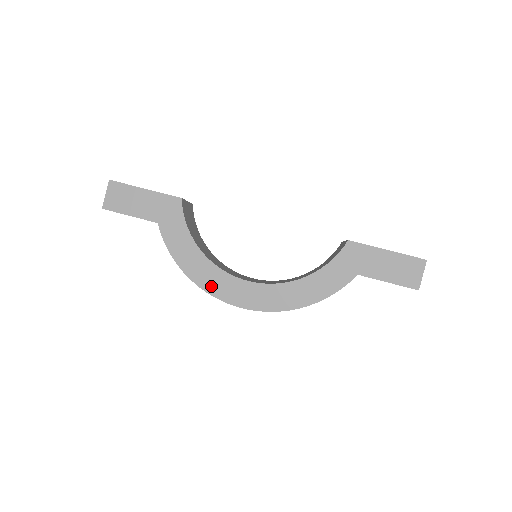
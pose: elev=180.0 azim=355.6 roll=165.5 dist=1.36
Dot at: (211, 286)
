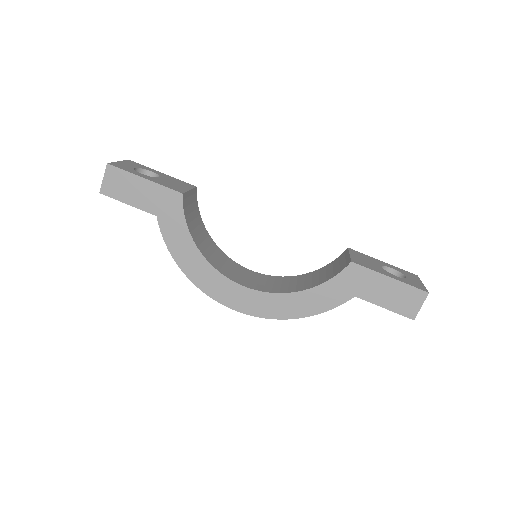
Dot at: (206, 286)
